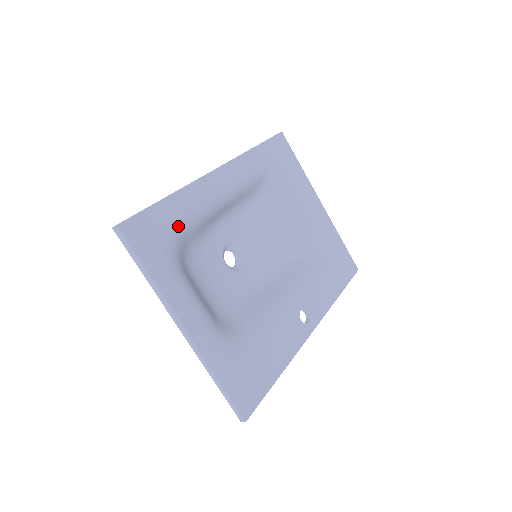
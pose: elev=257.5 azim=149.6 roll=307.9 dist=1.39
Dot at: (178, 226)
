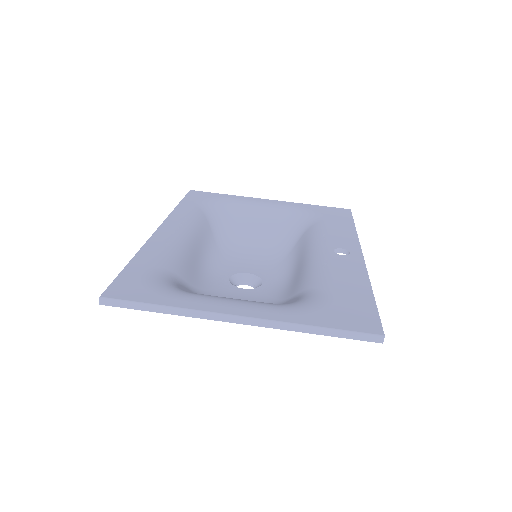
Dot at: (160, 271)
